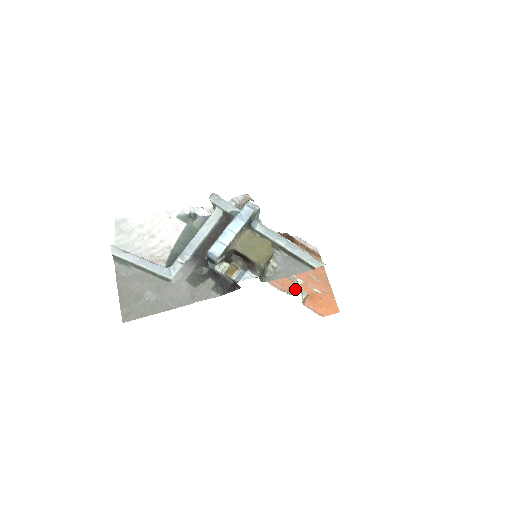
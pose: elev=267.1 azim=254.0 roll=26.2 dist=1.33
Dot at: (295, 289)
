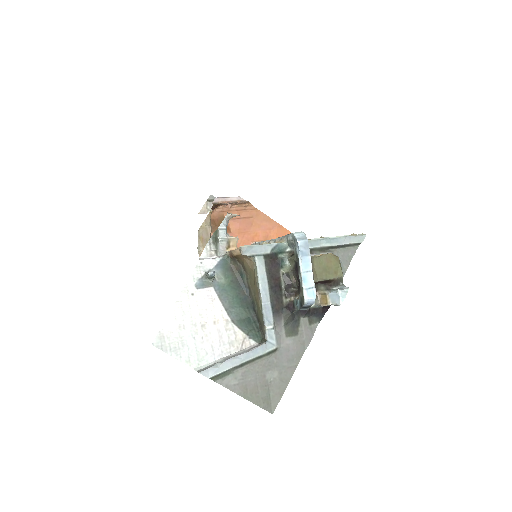
Dot at: occluded
